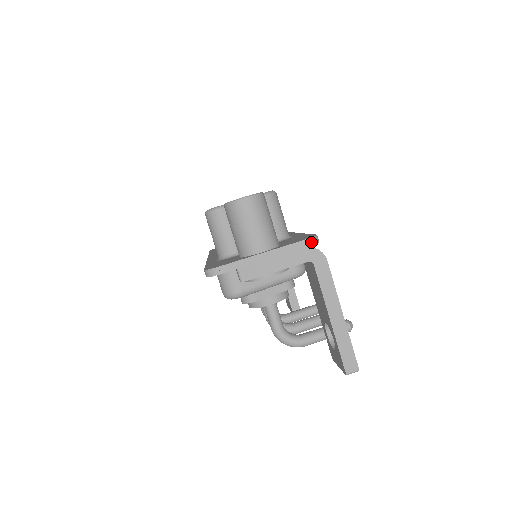
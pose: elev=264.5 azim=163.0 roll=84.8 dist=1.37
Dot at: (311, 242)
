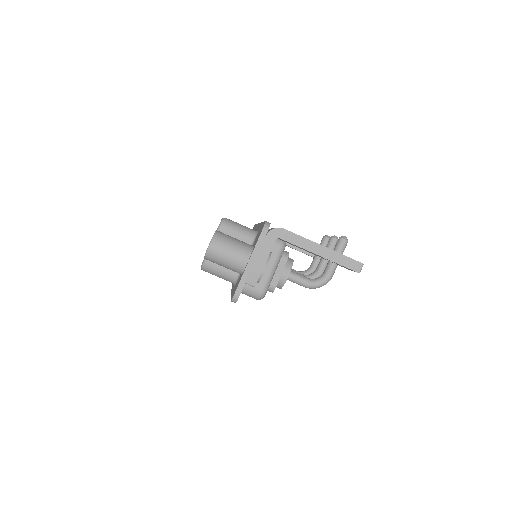
Dot at: (266, 229)
